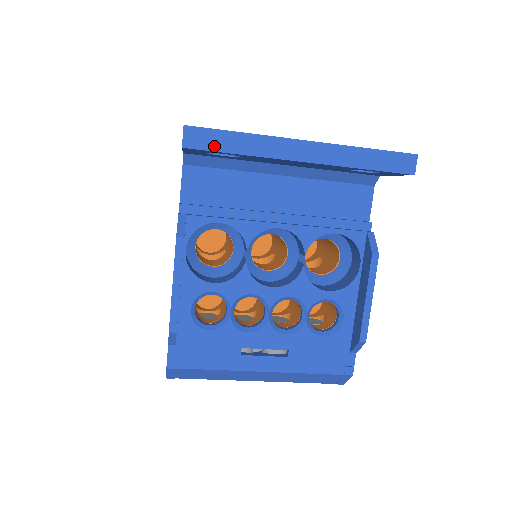
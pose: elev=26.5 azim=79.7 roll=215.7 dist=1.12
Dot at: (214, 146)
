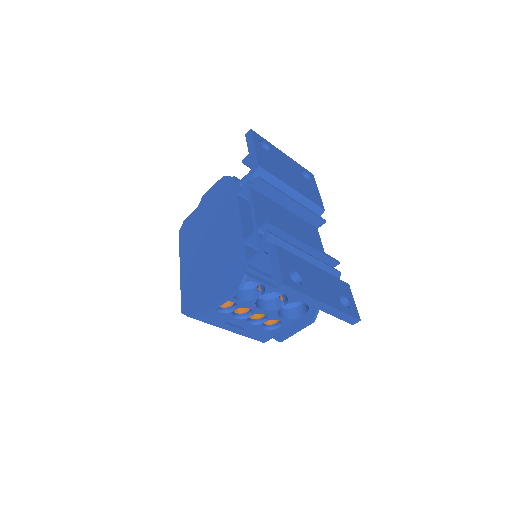
Dot at: (289, 294)
